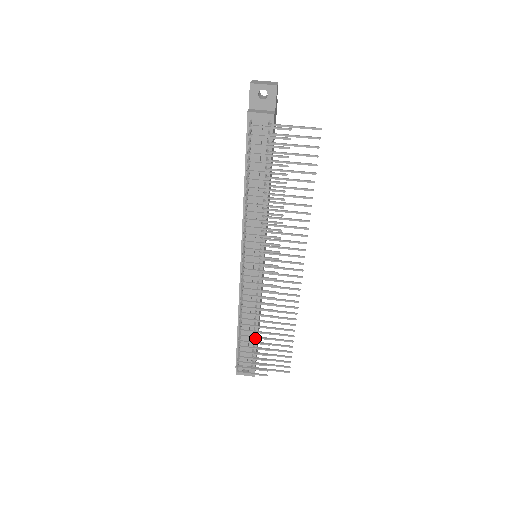
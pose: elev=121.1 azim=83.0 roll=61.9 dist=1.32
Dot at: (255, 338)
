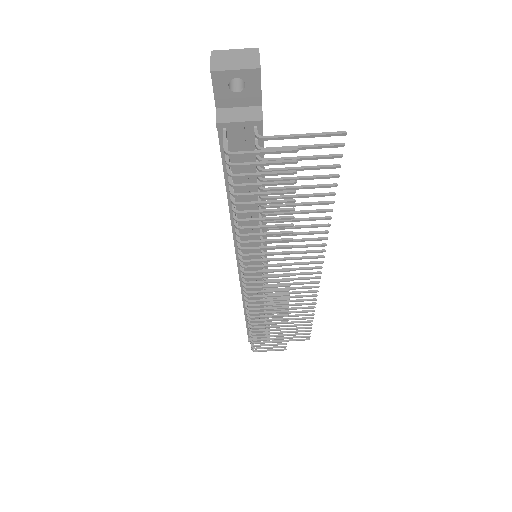
Dot at: occluded
